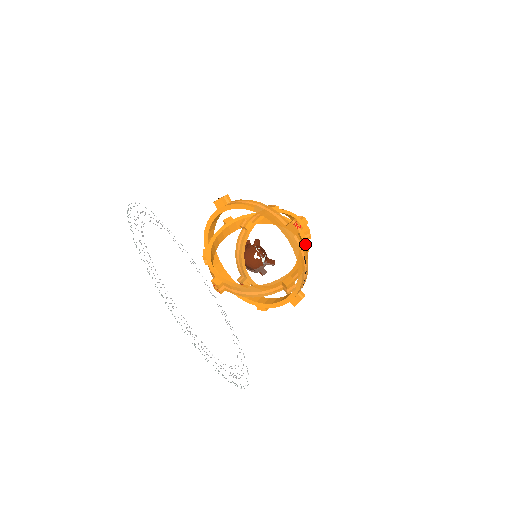
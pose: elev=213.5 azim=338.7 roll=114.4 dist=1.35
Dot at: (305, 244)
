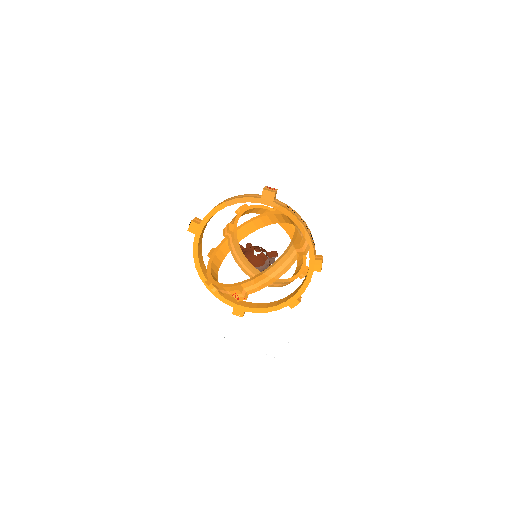
Dot at: occluded
